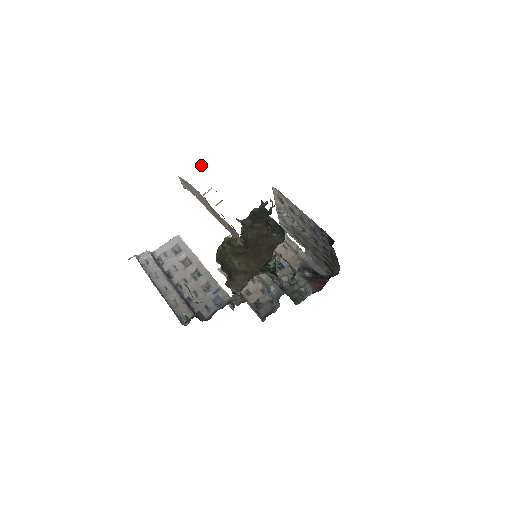
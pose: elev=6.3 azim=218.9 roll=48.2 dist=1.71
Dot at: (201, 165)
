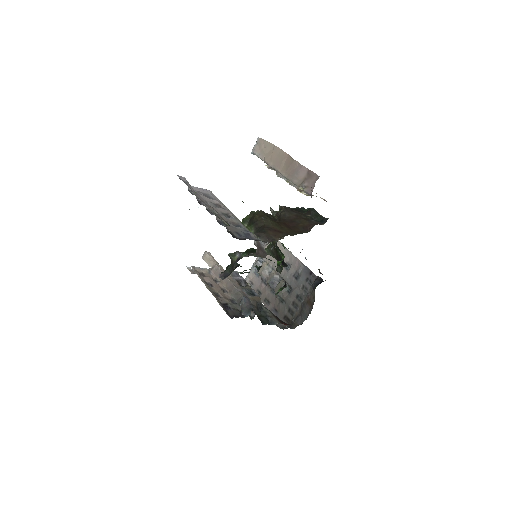
Dot at: occluded
